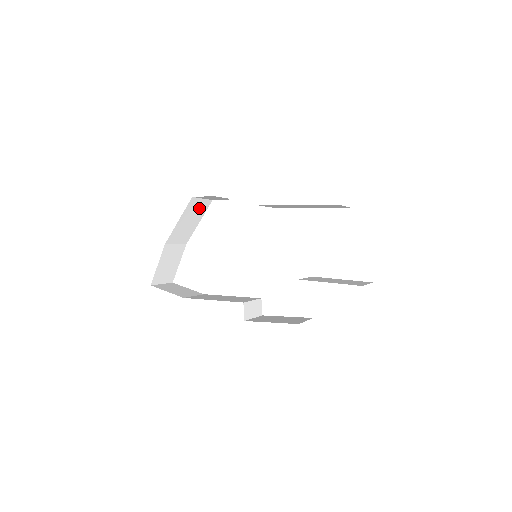
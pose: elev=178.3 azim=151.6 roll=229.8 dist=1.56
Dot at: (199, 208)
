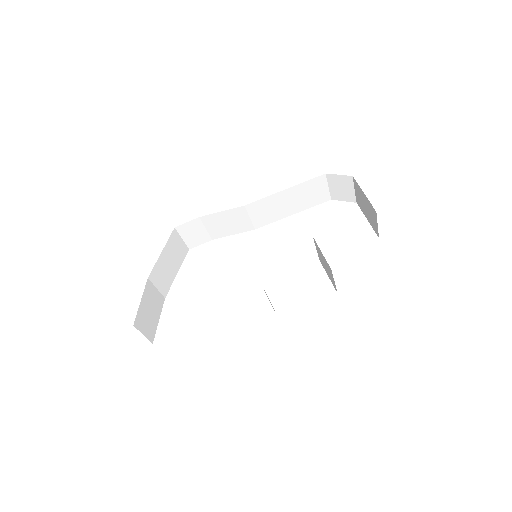
Dot at: (178, 251)
